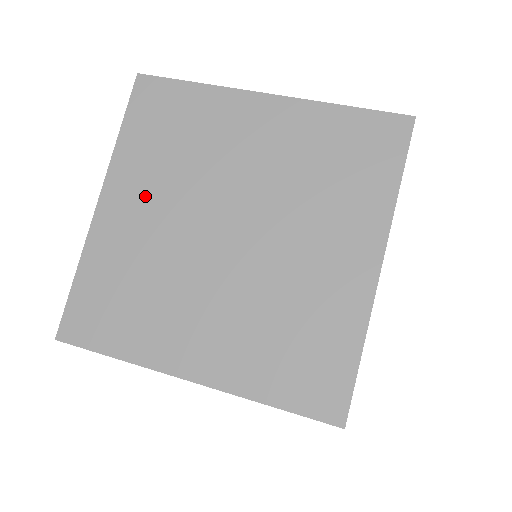
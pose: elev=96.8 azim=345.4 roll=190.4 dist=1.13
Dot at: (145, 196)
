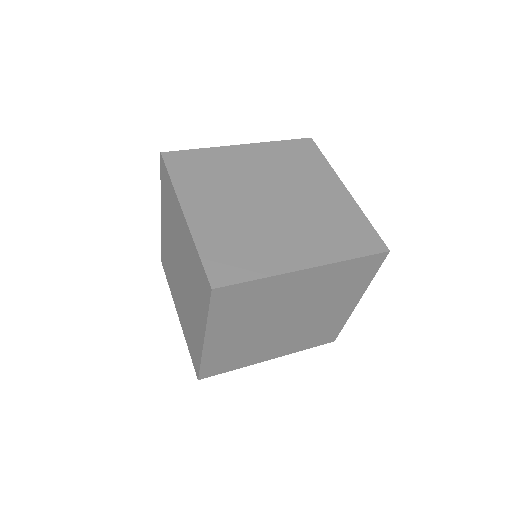
Dot at: (211, 201)
